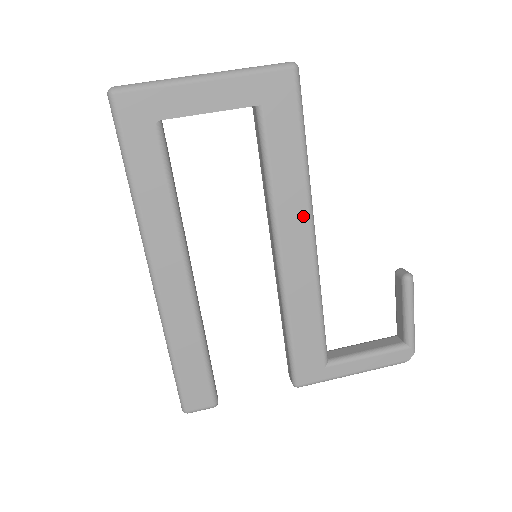
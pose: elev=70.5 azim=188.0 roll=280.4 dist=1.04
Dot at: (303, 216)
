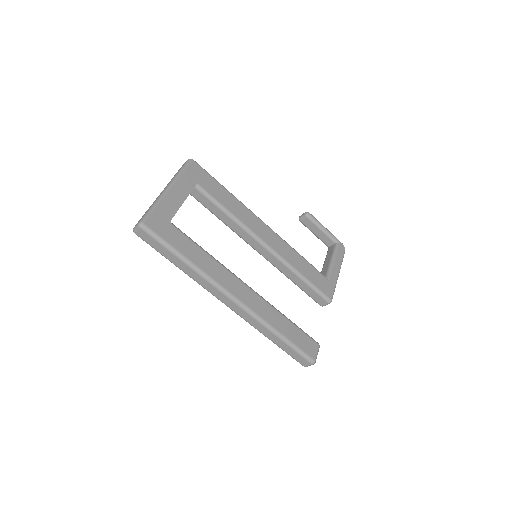
Dot at: (254, 218)
